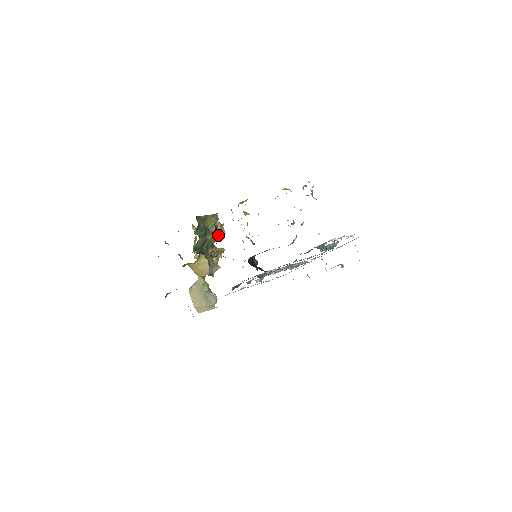
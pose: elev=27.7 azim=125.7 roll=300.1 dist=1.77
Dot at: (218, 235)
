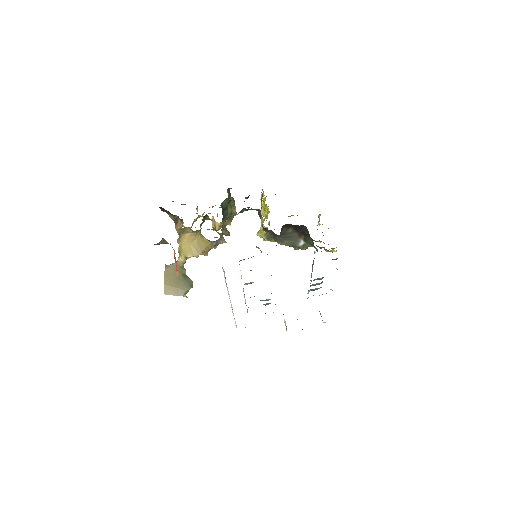
Dot at: (230, 218)
